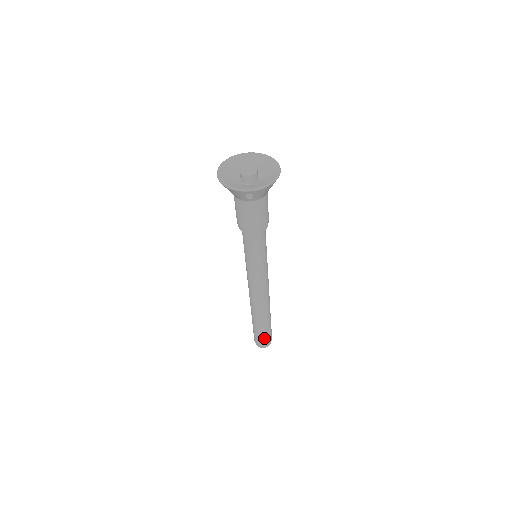
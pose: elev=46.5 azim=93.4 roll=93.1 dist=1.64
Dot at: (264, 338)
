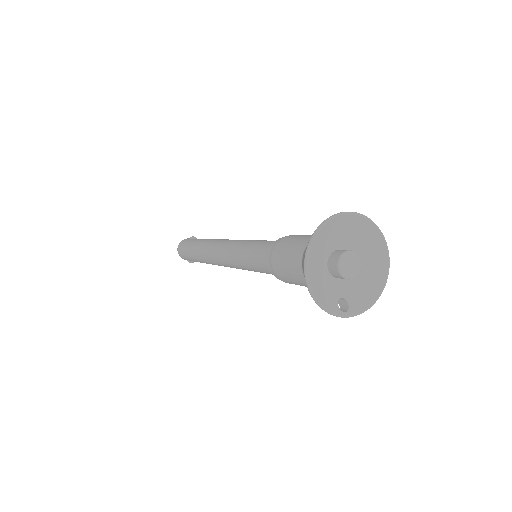
Dot at: occluded
